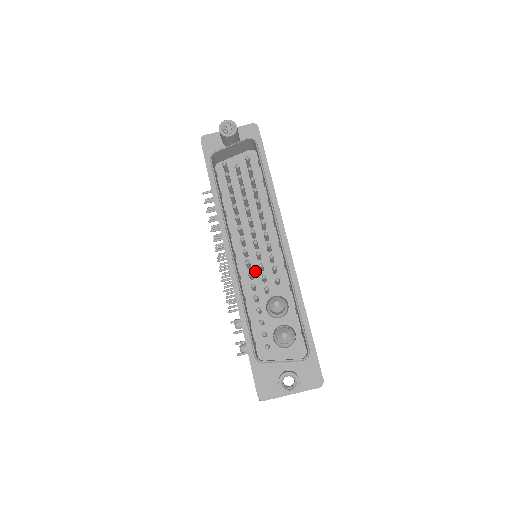
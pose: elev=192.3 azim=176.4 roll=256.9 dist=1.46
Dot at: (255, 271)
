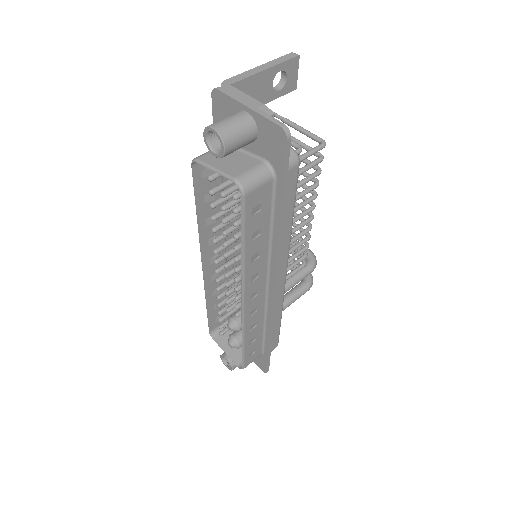
Dot at: occluded
